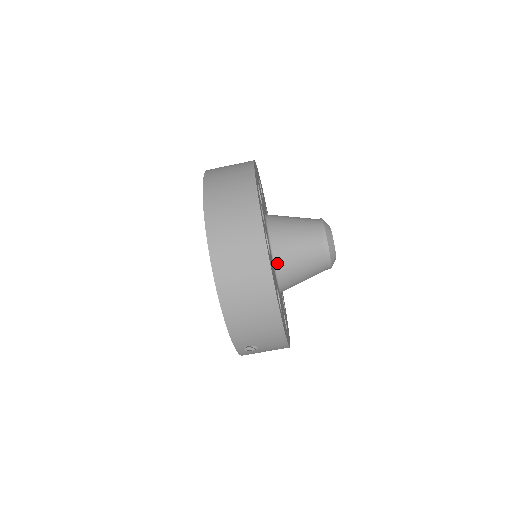
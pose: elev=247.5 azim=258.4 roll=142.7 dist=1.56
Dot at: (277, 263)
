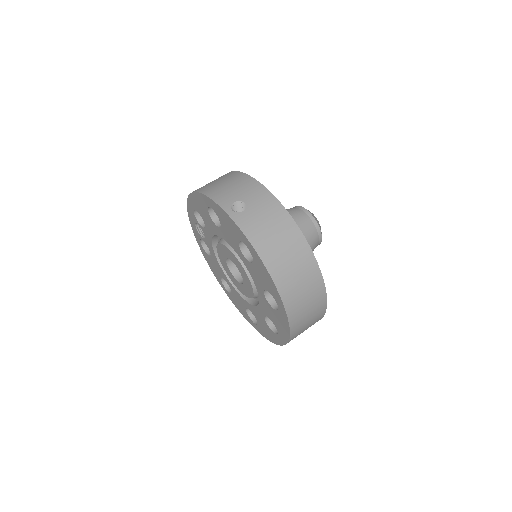
Dot at: occluded
